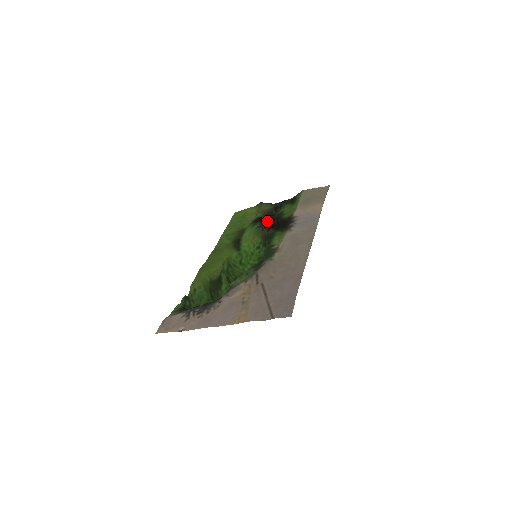
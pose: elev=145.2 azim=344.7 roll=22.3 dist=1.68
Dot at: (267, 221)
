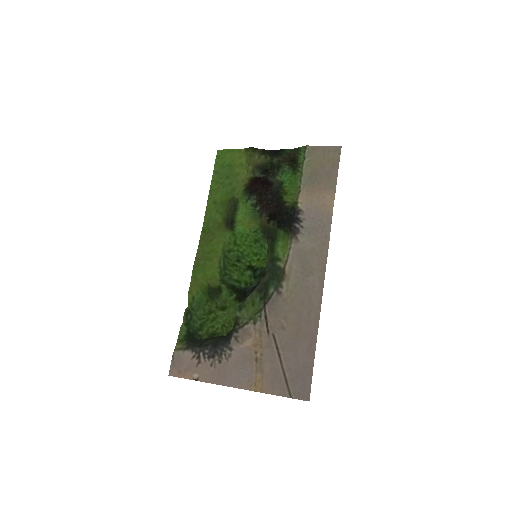
Dot at: (264, 196)
